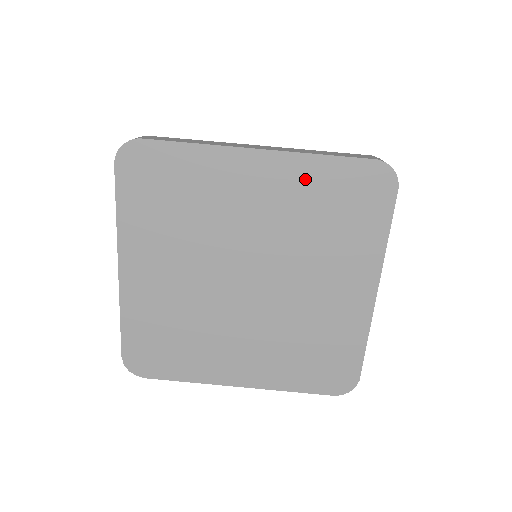
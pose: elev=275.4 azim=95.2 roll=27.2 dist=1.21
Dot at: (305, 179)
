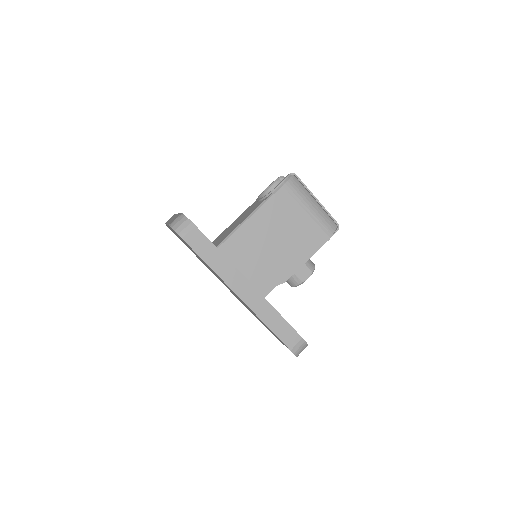
Dot at: occluded
